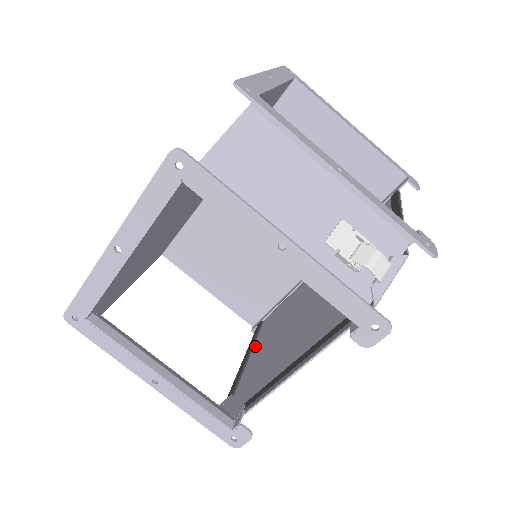
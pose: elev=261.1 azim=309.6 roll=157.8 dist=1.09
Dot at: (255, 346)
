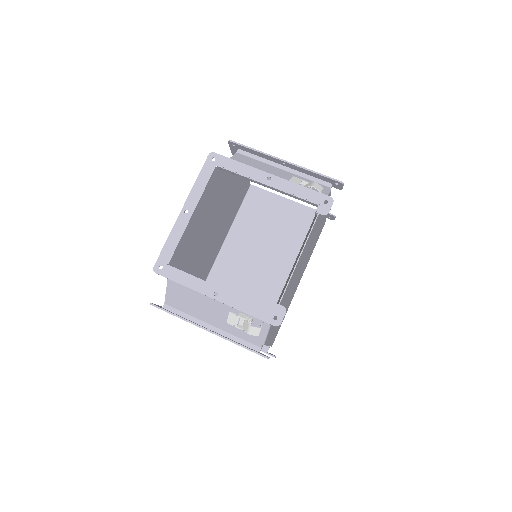
Dot at: occluded
